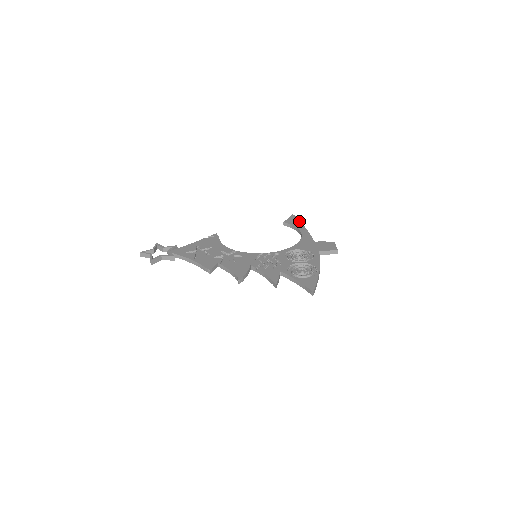
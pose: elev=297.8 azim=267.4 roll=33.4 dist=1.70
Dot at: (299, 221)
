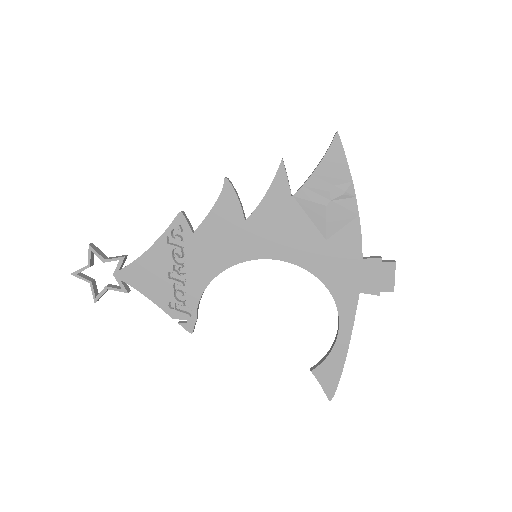
Dot at: (339, 369)
